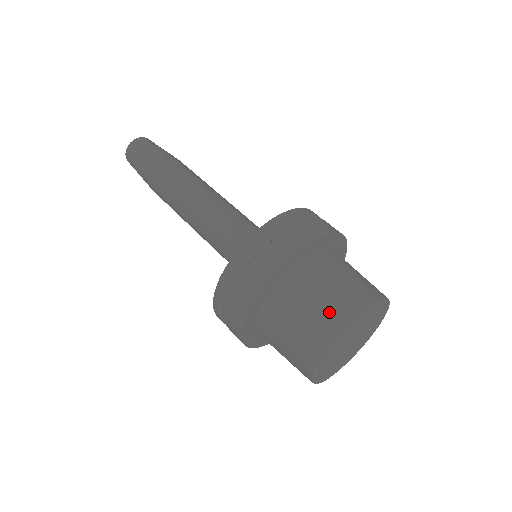
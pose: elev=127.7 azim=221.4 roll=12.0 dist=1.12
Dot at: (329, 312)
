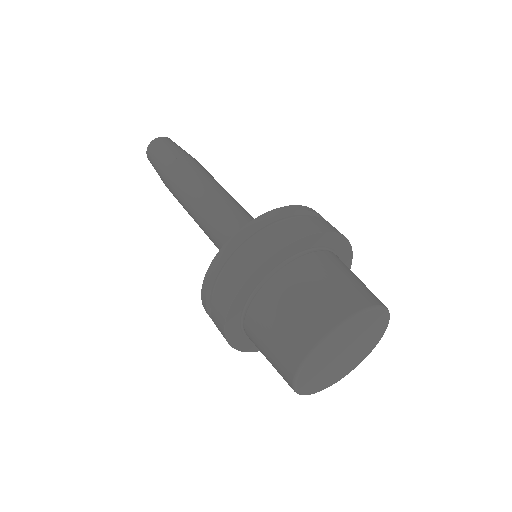
Dot at: (320, 307)
